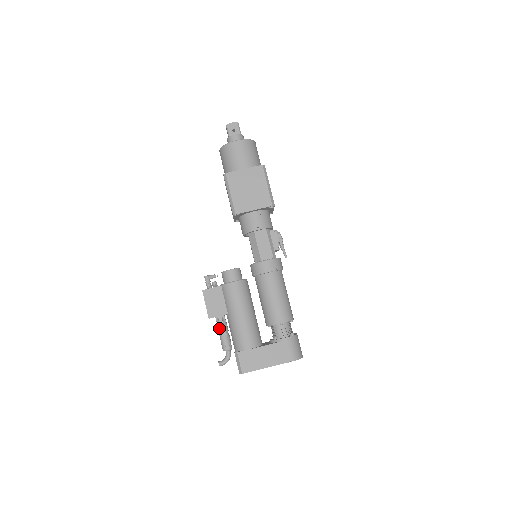
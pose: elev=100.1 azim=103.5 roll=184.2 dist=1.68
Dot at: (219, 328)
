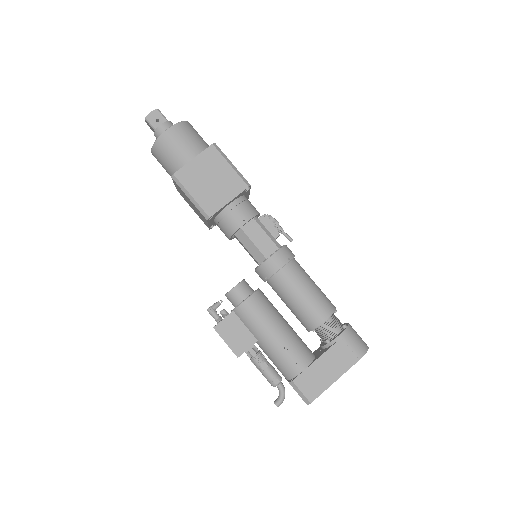
Dot at: (255, 362)
